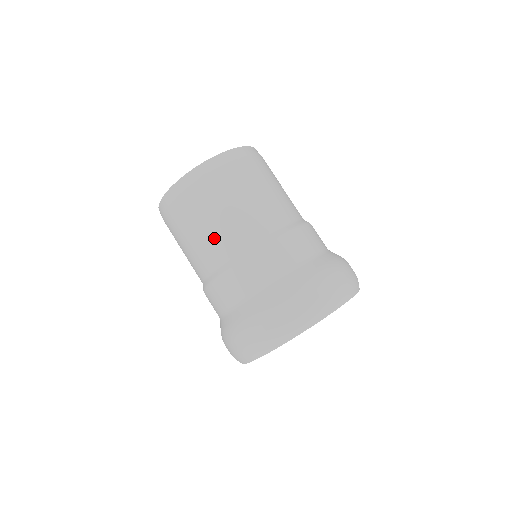
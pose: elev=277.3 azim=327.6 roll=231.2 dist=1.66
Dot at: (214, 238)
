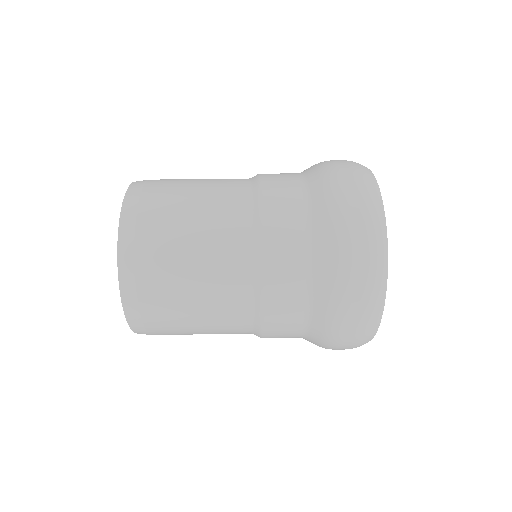
Dot at: (214, 252)
